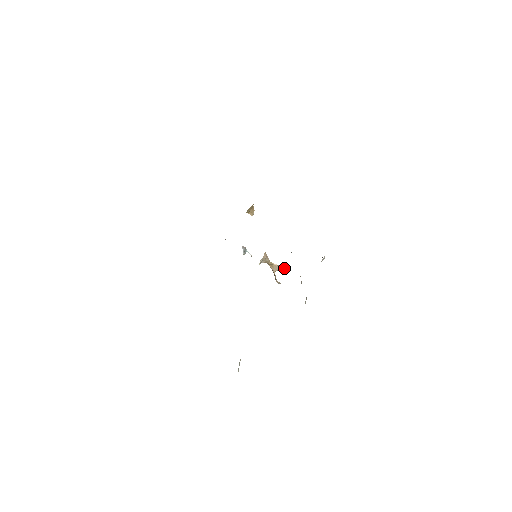
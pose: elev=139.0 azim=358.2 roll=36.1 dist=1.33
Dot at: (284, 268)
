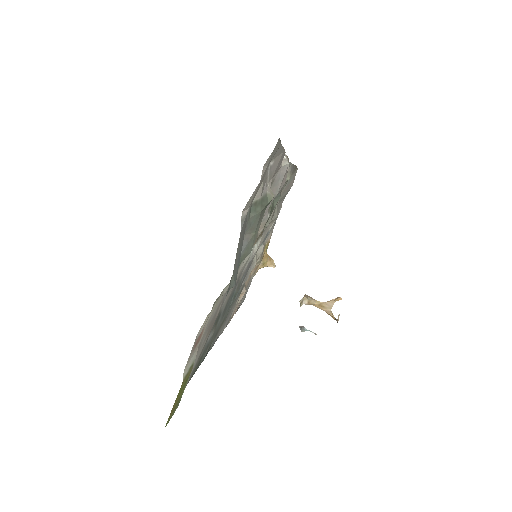
Dot at: (335, 299)
